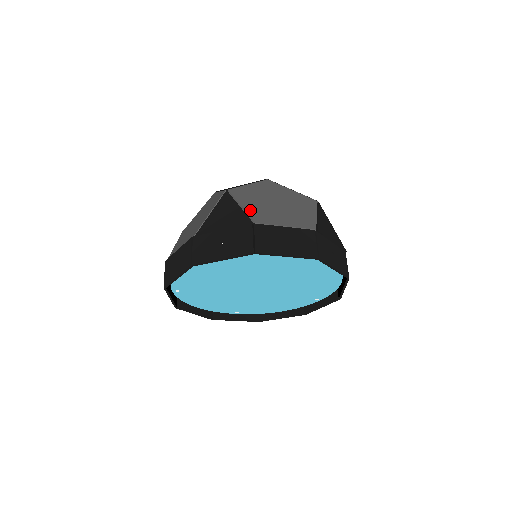
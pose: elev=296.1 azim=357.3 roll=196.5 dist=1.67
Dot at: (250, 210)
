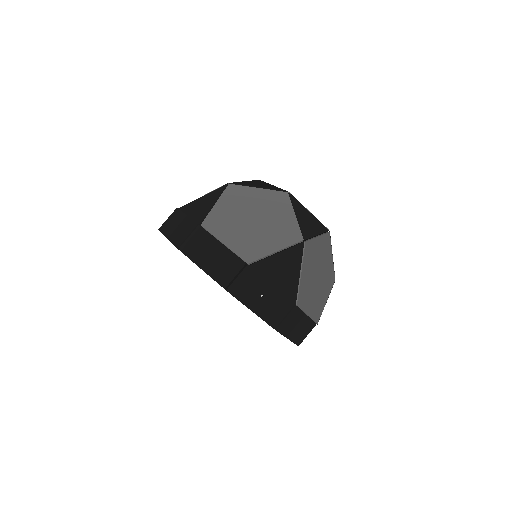
Dot at: (302, 283)
